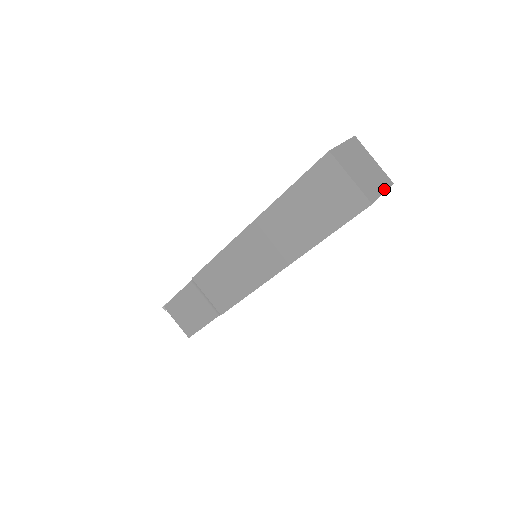
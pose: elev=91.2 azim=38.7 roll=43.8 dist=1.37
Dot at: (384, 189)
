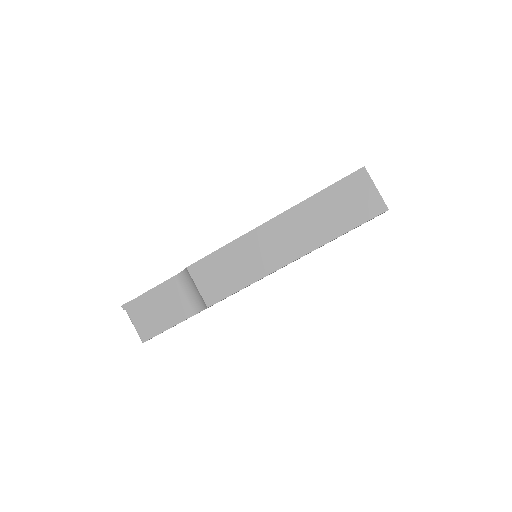
Dot at: occluded
